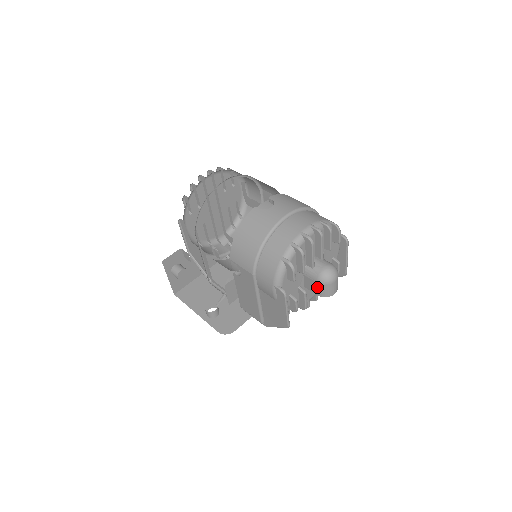
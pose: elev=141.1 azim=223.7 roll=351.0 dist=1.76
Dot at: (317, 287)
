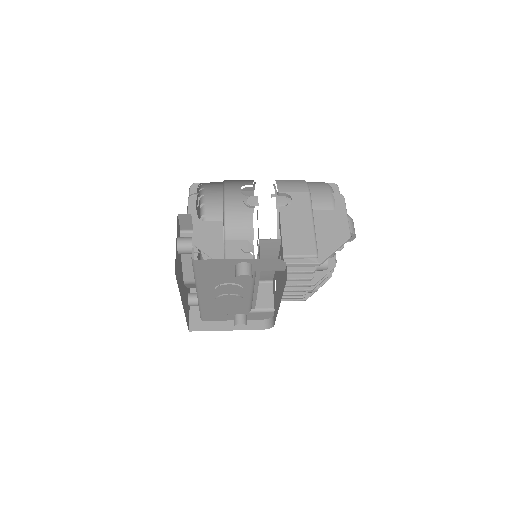
Dot at: occluded
